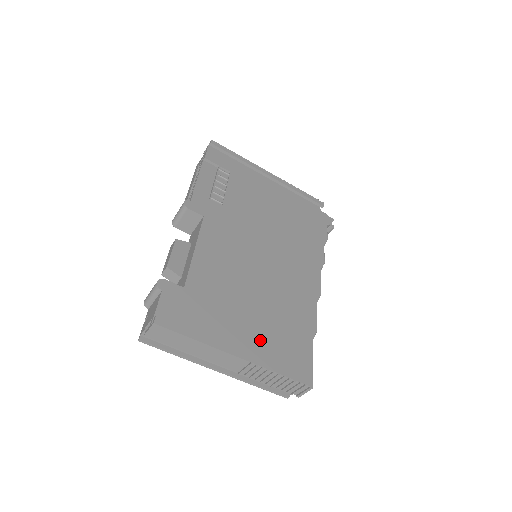
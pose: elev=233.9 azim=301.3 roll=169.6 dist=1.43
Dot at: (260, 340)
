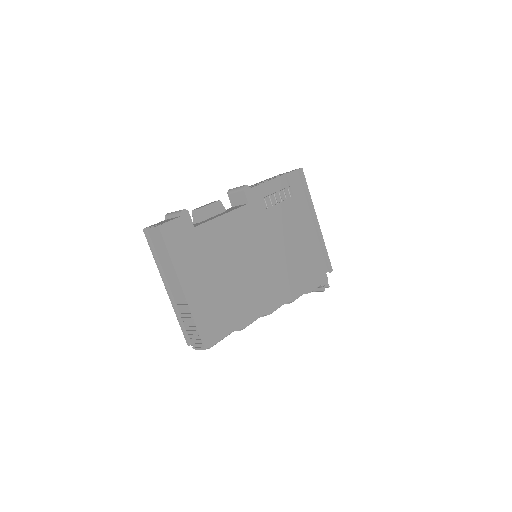
Dot at: (205, 297)
